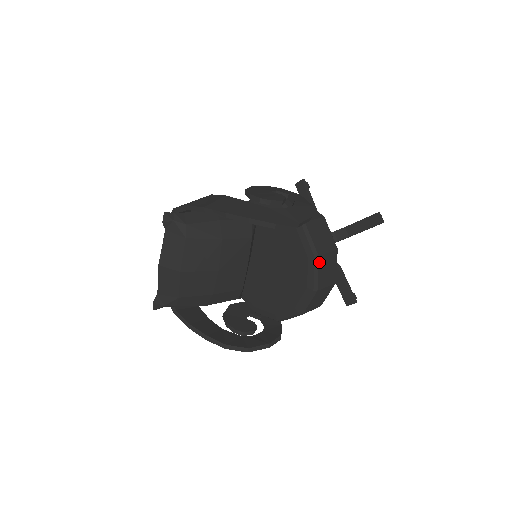
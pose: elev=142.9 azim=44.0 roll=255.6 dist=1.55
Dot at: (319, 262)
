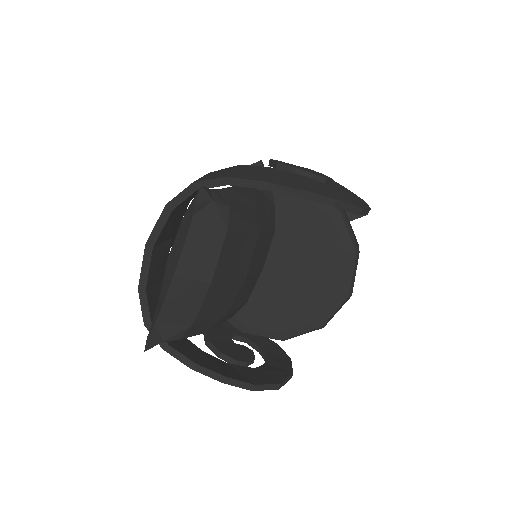
Dot at: occluded
